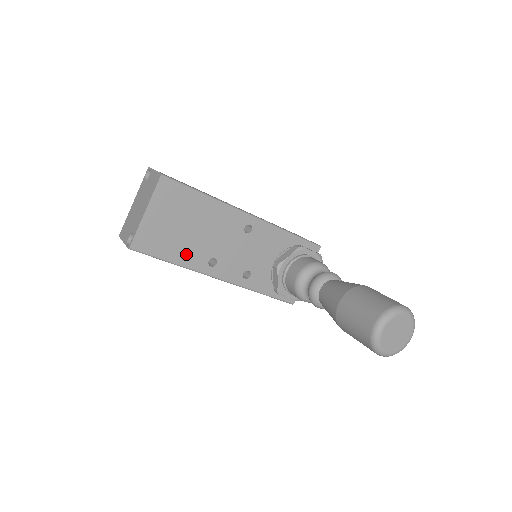
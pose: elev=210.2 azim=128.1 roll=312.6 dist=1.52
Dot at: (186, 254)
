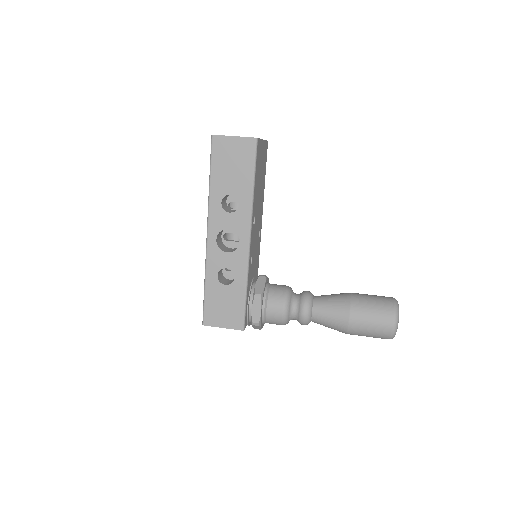
Dot at: (256, 192)
